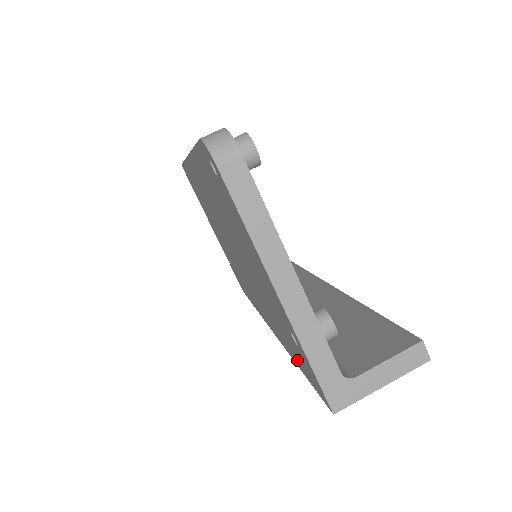
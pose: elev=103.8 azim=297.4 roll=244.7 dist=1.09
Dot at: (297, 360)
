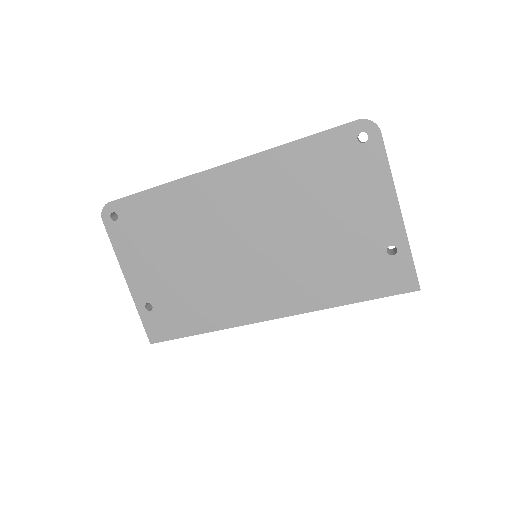
Dot at: (360, 290)
